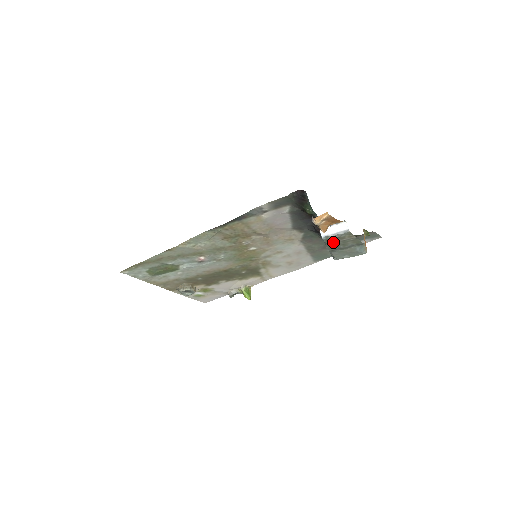
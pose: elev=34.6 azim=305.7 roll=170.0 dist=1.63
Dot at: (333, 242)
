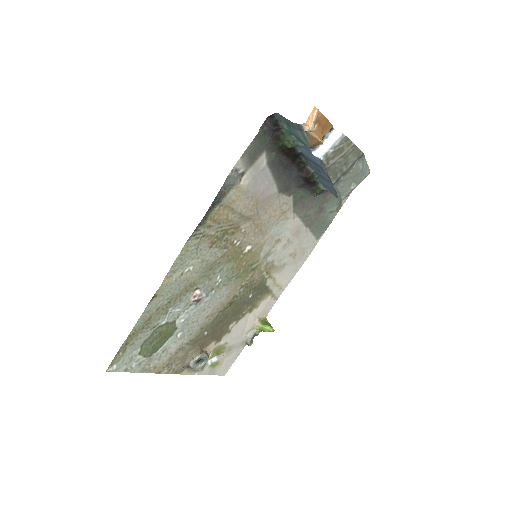
Dot at: (334, 163)
